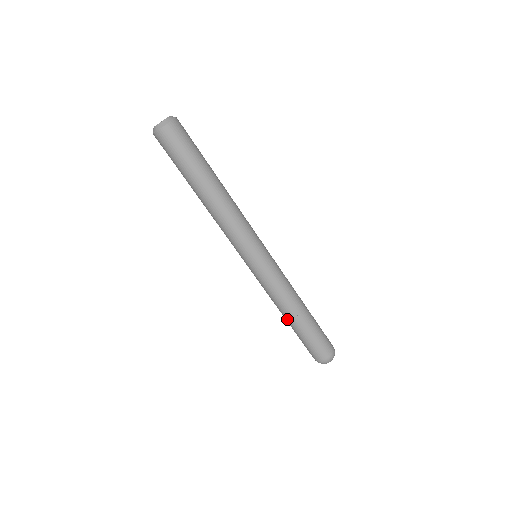
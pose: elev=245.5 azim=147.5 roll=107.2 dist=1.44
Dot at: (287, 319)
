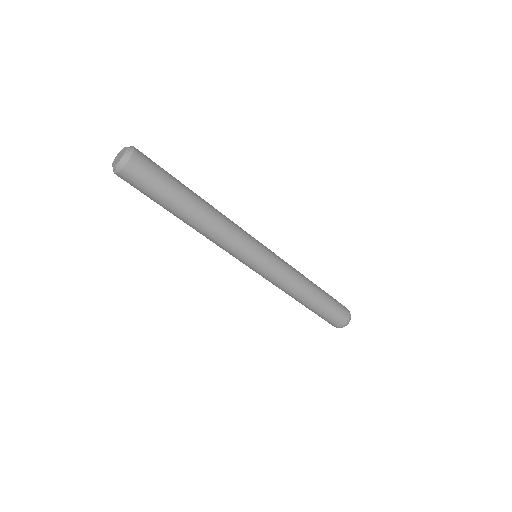
Dot at: occluded
